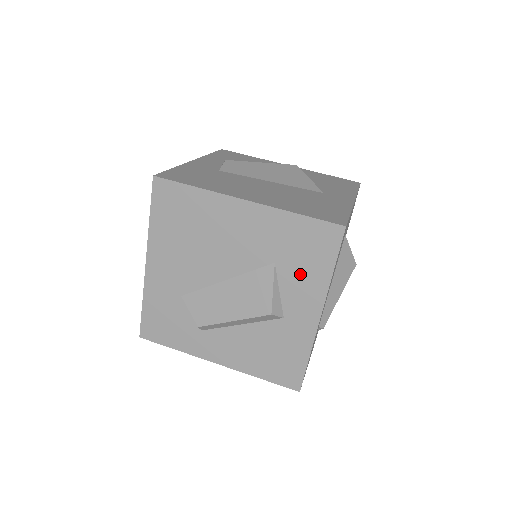
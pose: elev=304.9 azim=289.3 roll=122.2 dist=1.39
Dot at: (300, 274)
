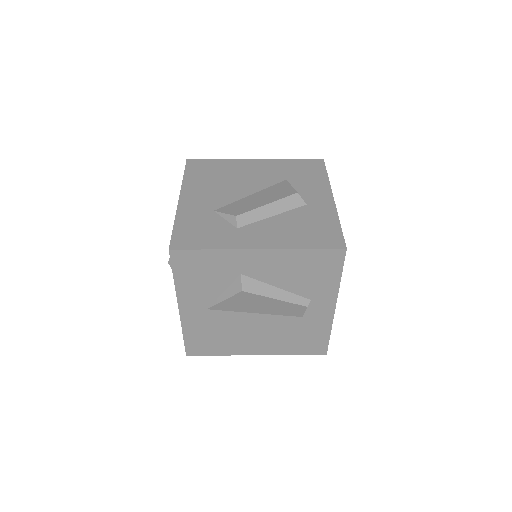
Dot at: (307, 181)
